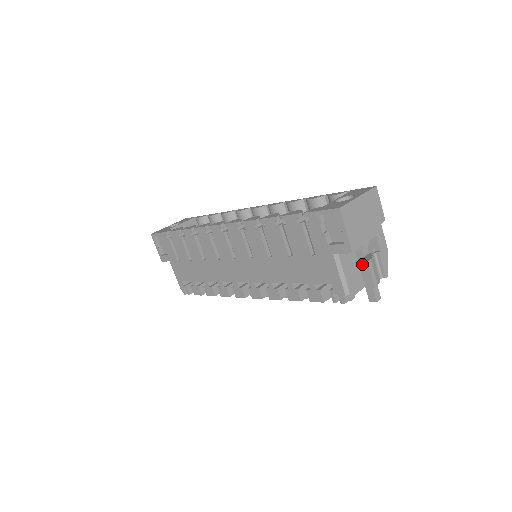
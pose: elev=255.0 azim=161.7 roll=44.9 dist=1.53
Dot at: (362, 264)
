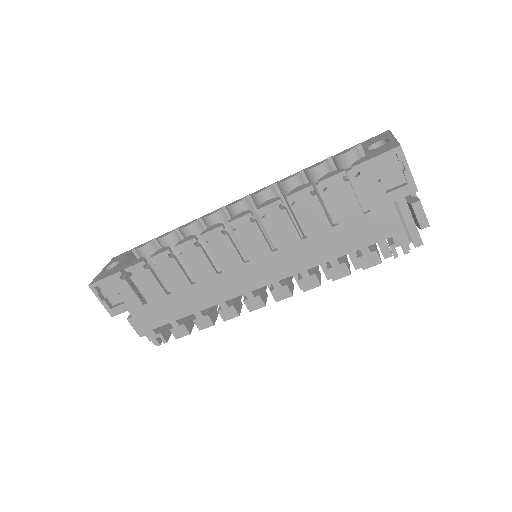
Dot at: (414, 206)
